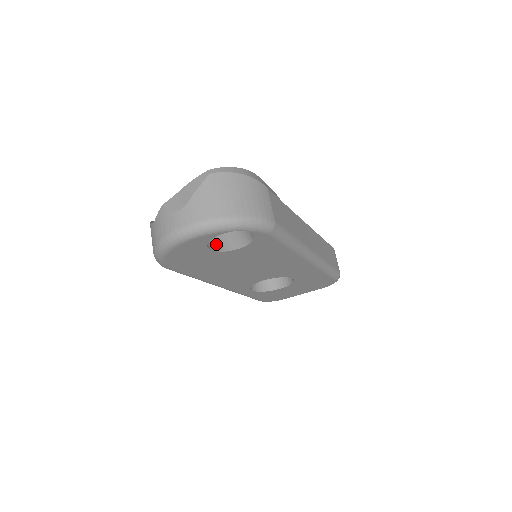
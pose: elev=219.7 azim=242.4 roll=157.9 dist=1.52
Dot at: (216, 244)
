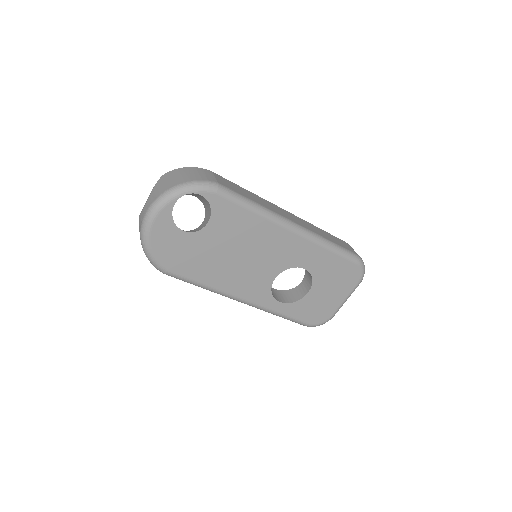
Dot at: (192, 231)
